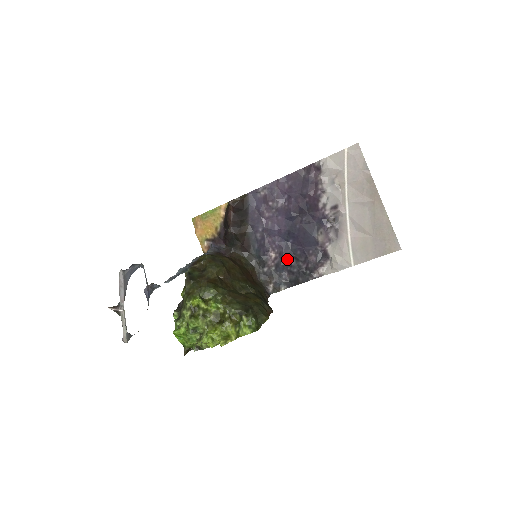
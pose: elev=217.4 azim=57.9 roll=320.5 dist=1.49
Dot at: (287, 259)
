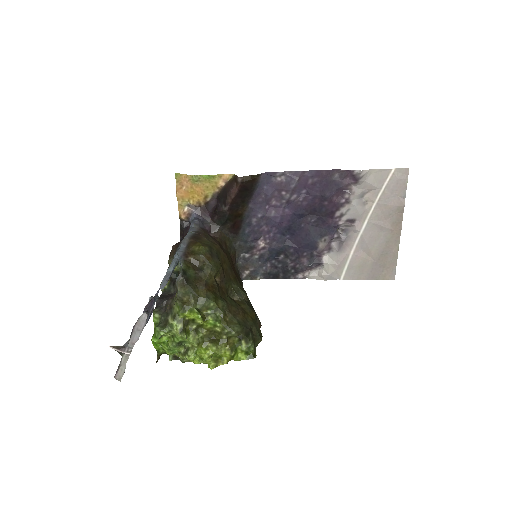
Dot at: (276, 253)
